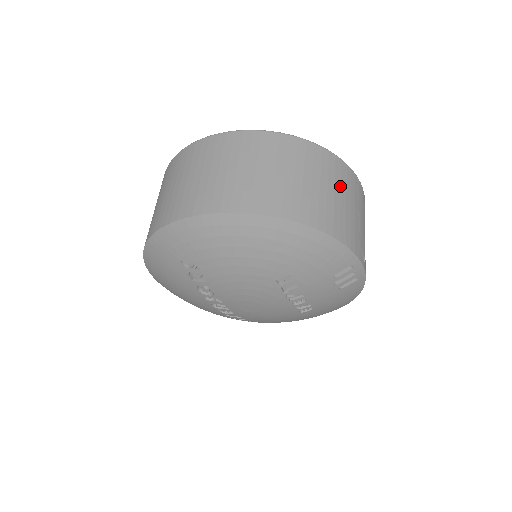
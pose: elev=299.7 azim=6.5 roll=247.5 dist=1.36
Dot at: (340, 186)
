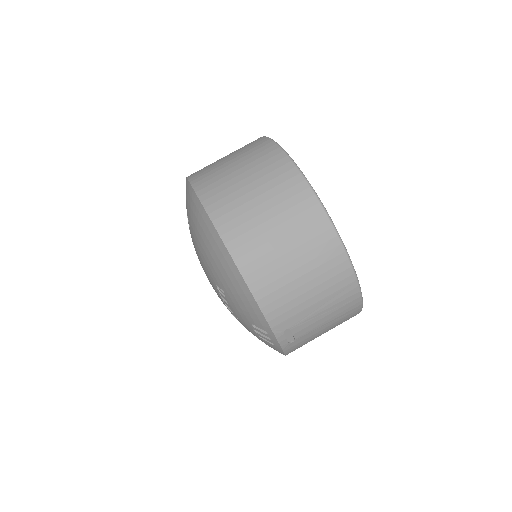
Dot at: (317, 276)
